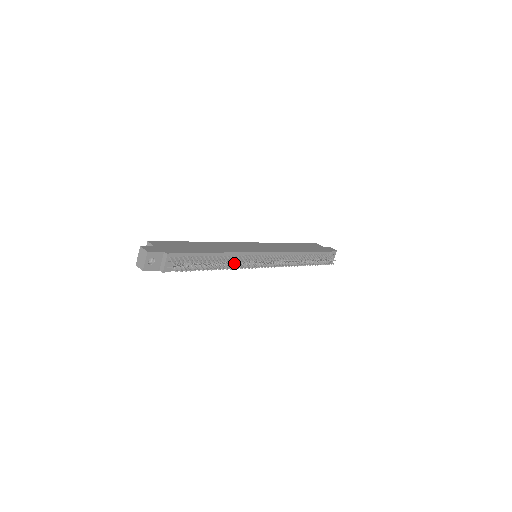
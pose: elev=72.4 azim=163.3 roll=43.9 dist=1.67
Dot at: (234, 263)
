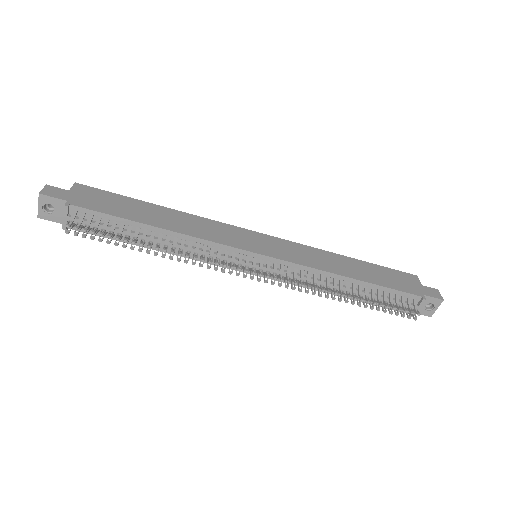
Dot at: occluded
